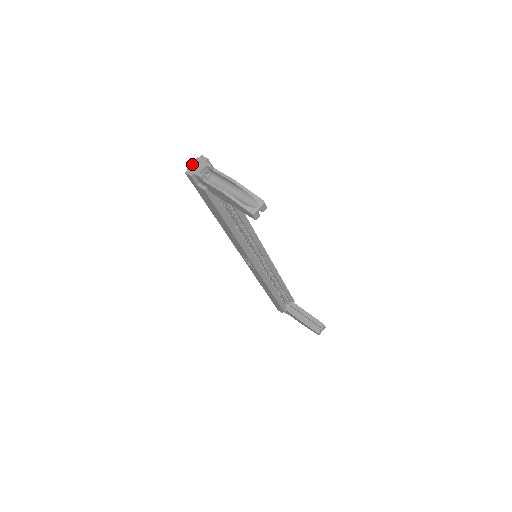
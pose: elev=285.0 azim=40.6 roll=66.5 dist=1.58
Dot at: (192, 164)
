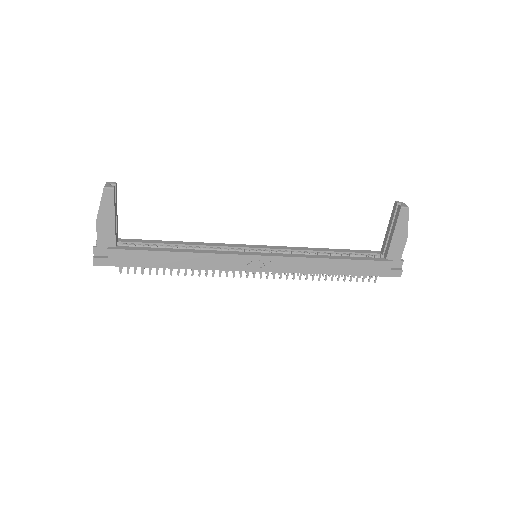
Dot at: occluded
